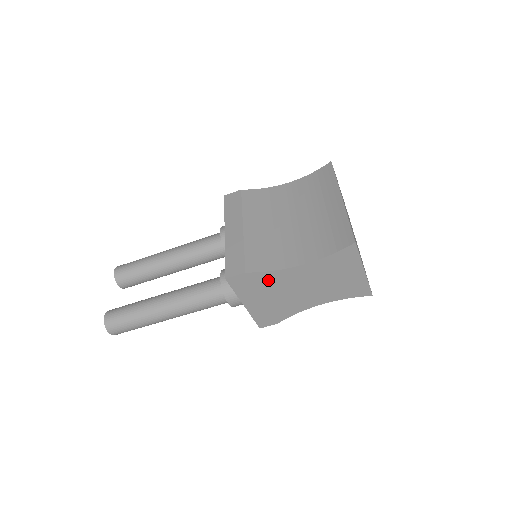
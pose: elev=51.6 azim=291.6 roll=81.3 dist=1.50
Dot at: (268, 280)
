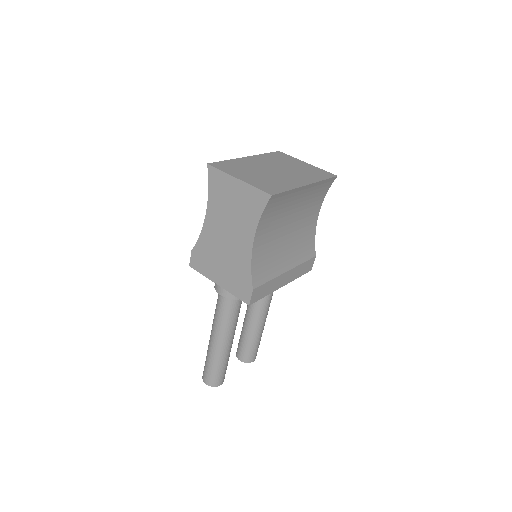
Dot at: (206, 246)
